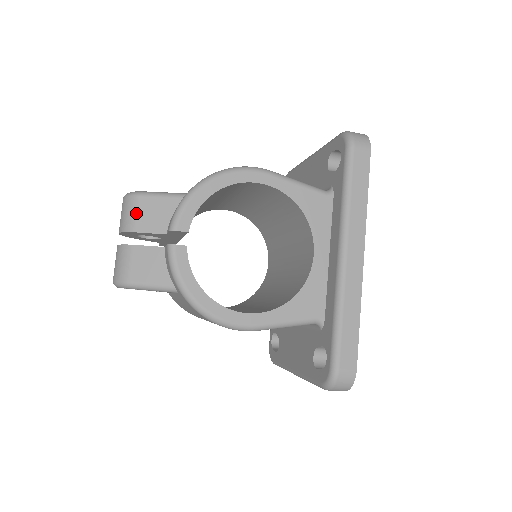
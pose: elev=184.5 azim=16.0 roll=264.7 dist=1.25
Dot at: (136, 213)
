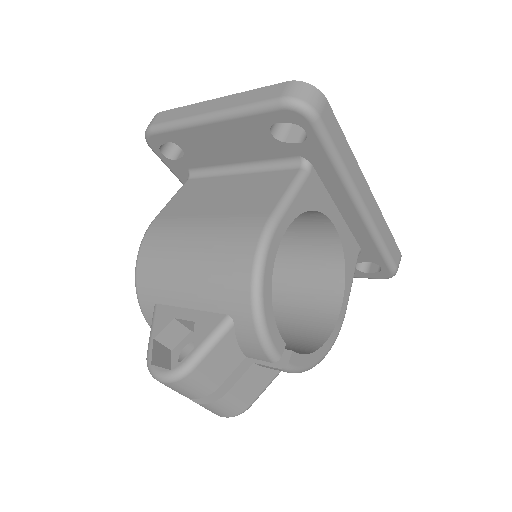
Dot at: (205, 380)
